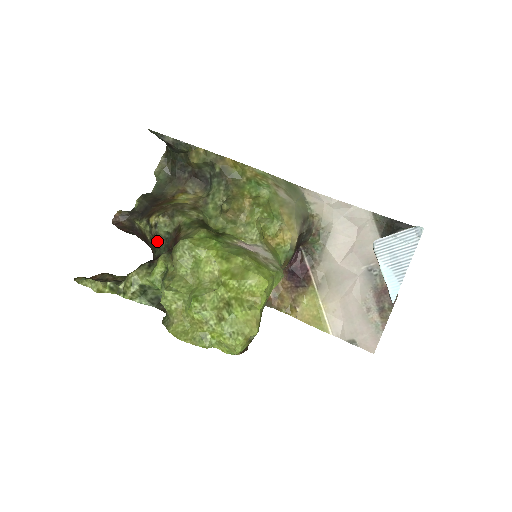
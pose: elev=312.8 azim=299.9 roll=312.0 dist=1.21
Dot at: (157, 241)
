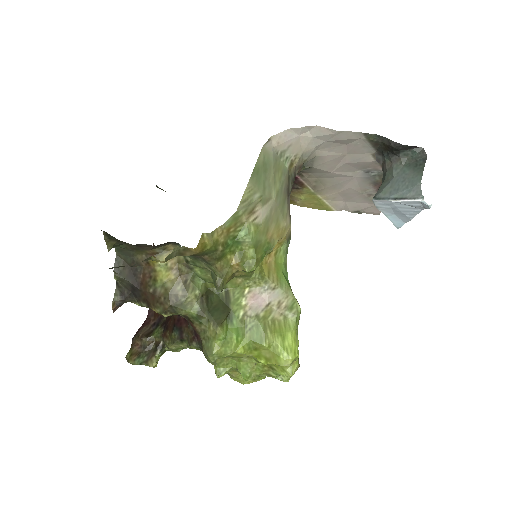
Dot at: occluded
